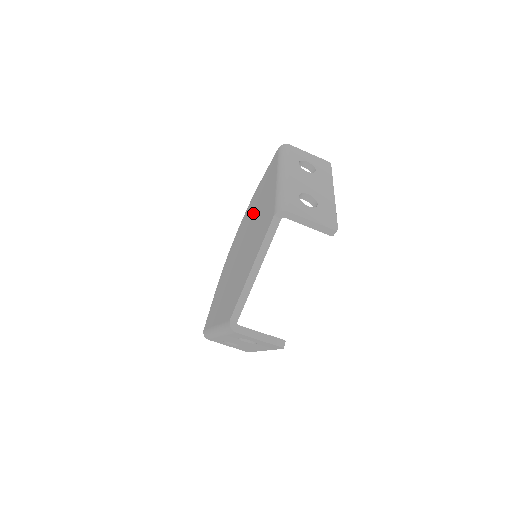
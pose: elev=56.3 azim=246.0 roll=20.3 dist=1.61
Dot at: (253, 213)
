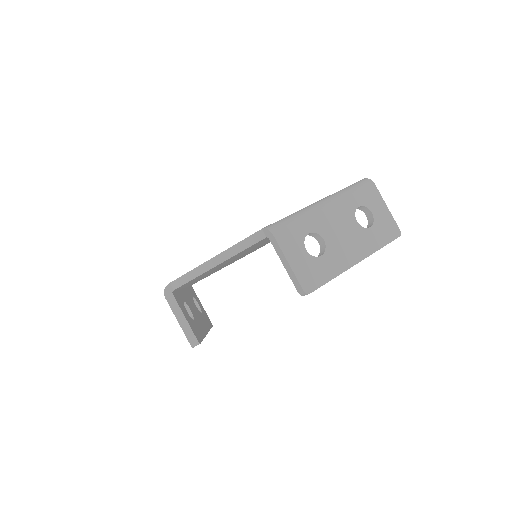
Dot at: occluded
